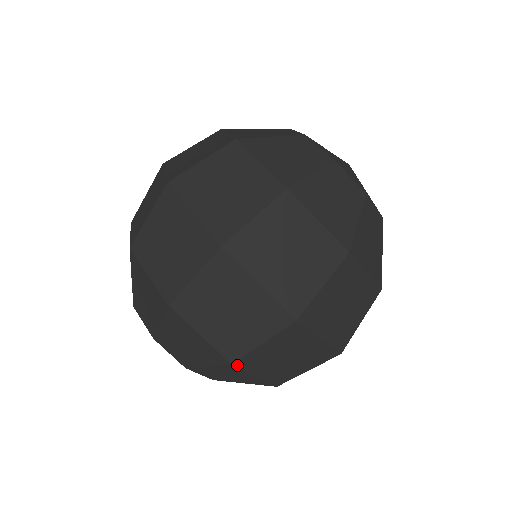
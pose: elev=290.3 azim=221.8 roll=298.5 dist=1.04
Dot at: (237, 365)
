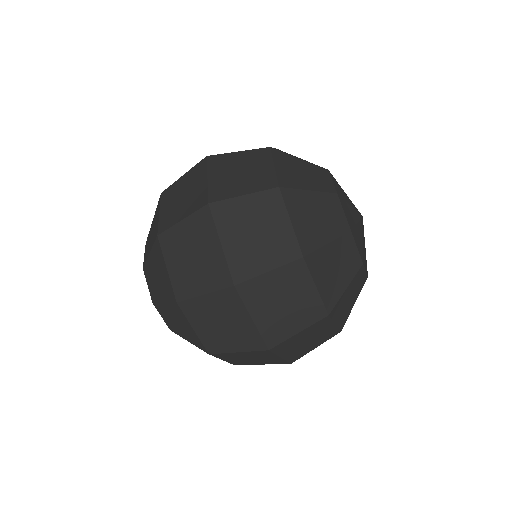
Dot at: (160, 240)
